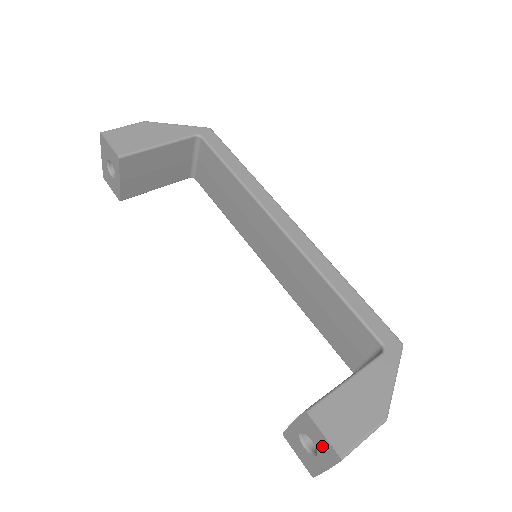
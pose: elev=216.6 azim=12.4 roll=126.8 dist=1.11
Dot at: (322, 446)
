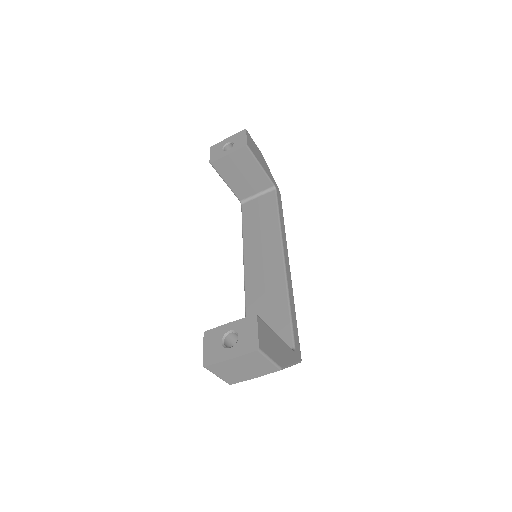
Dot at: (247, 339)
